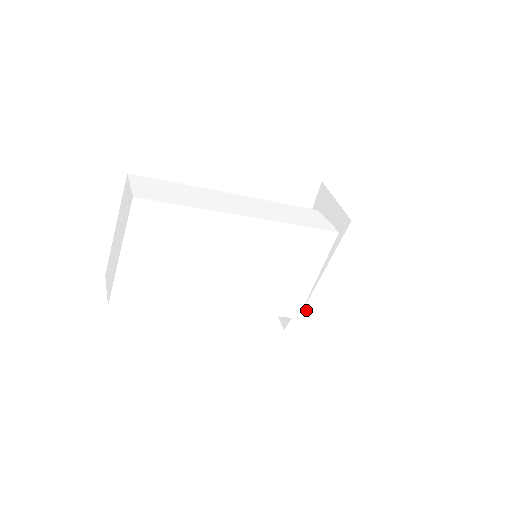
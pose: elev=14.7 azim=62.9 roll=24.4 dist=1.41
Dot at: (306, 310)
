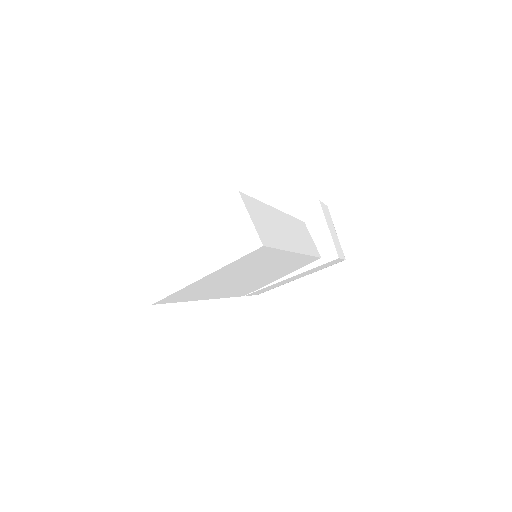
Dot at: (253, 292)
